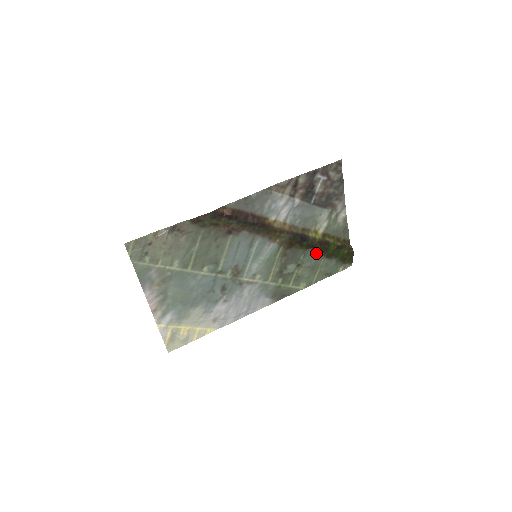
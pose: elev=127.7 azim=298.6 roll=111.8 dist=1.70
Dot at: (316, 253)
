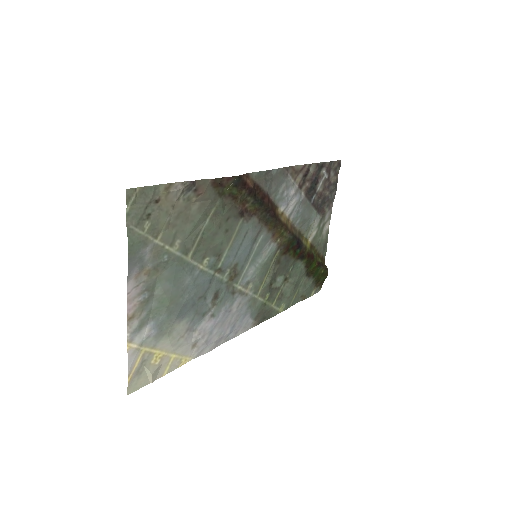
Dot at: (302, 267)
